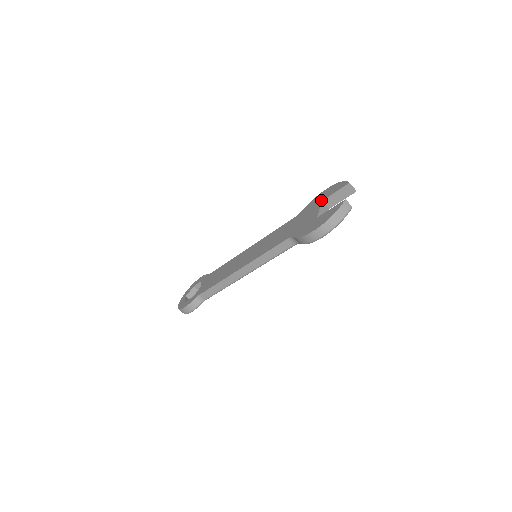
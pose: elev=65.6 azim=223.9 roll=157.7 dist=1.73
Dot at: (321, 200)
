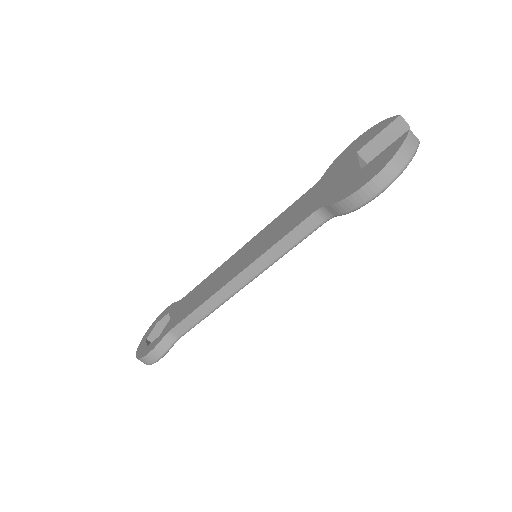
Dot at: (354, 152)
